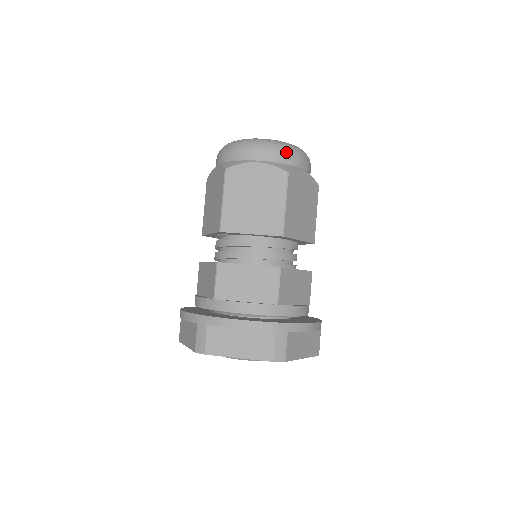
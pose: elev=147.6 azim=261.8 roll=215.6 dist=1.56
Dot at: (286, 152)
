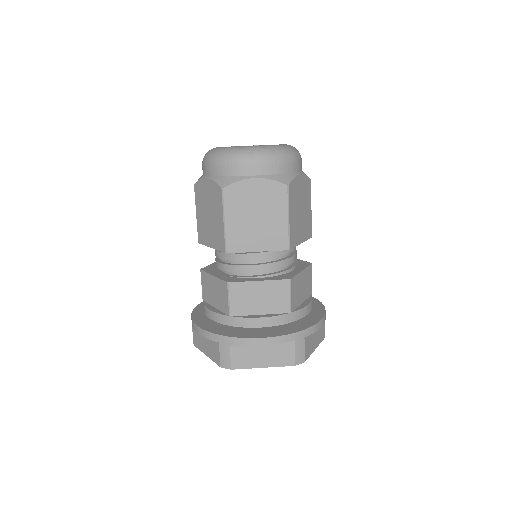
Dot at: (282, 161)
